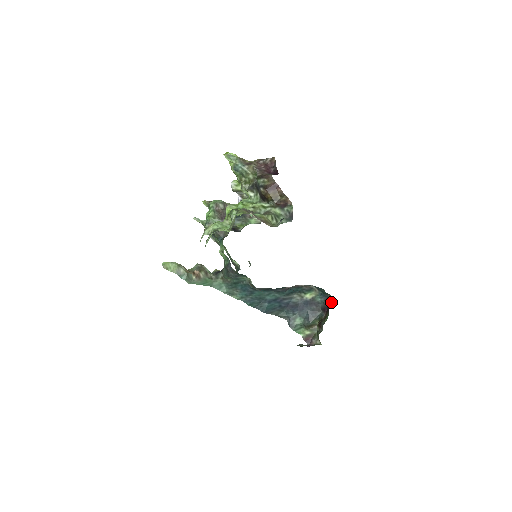
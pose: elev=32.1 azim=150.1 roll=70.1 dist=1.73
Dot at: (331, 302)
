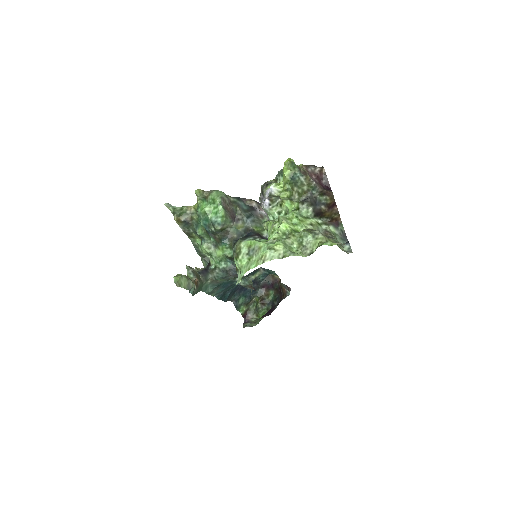
Dot at: (275, 281)
